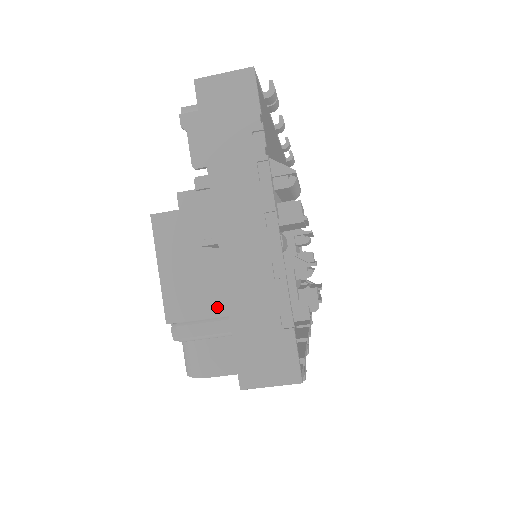
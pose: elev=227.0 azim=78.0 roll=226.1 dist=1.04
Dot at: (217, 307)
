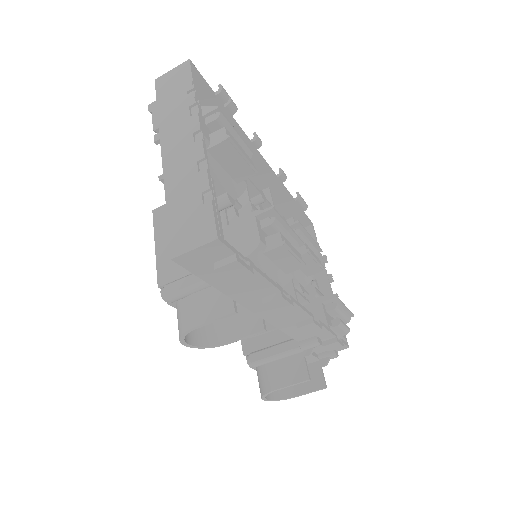
Dot at: occluded
